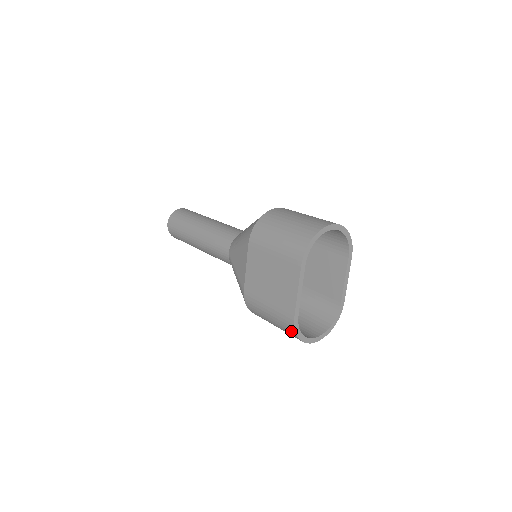
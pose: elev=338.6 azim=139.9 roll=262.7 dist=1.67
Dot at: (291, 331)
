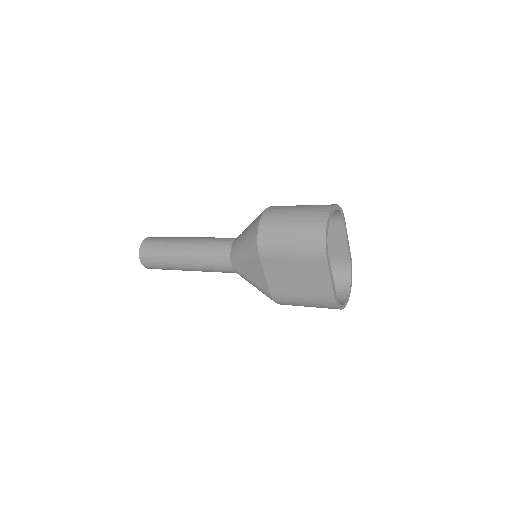
Dot at: (333, 308)
